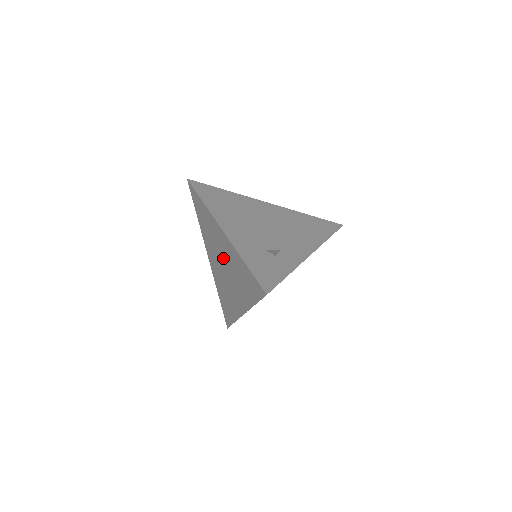
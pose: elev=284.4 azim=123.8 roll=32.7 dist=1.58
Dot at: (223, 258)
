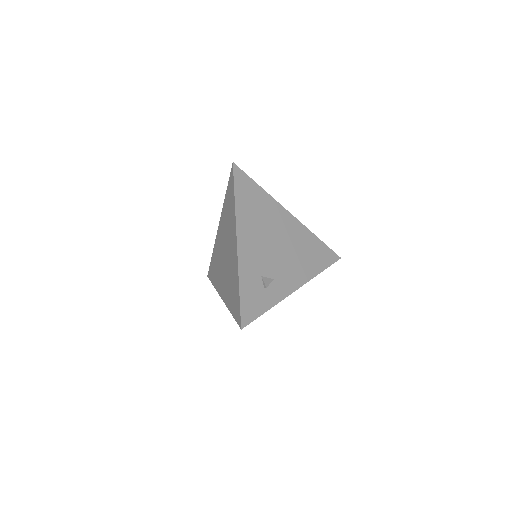
Dot at: (228, 252)
